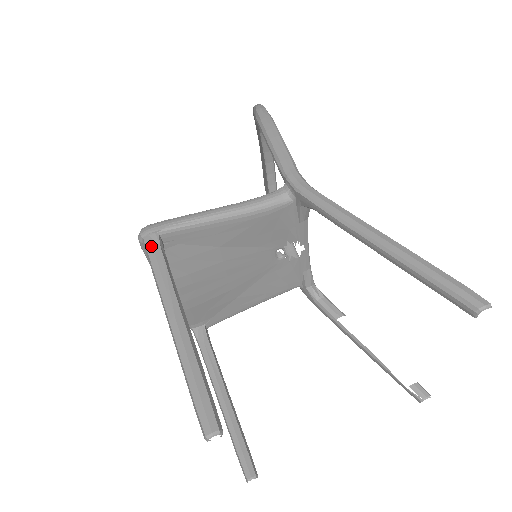
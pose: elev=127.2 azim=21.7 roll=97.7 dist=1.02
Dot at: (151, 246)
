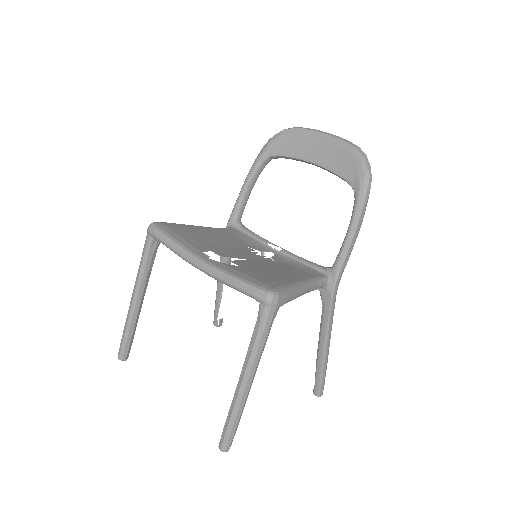
Dot at: (271, 320)
